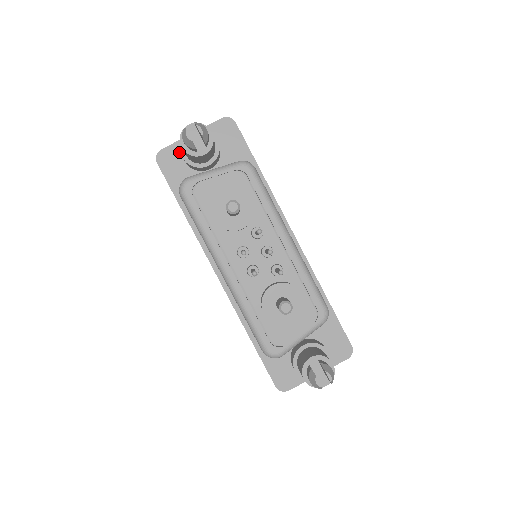
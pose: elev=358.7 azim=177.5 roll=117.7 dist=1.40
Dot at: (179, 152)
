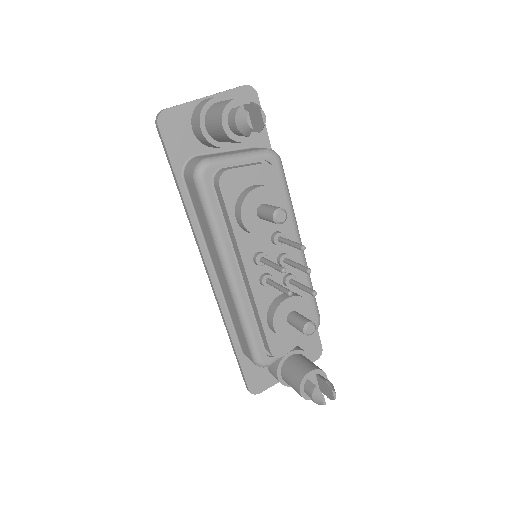
Dot at: (187, 117)
